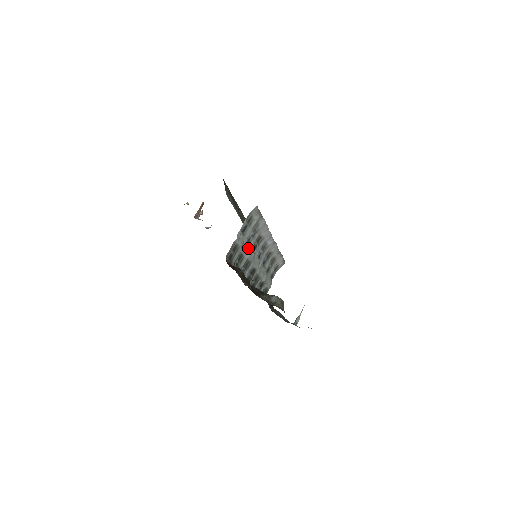
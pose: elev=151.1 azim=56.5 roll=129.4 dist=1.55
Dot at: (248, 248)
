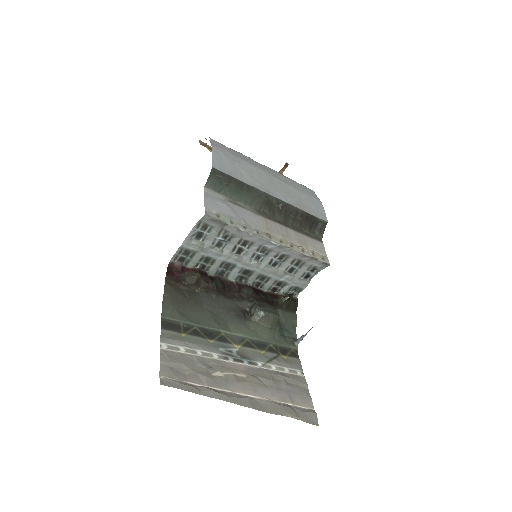
Dot at: (219, 252)
